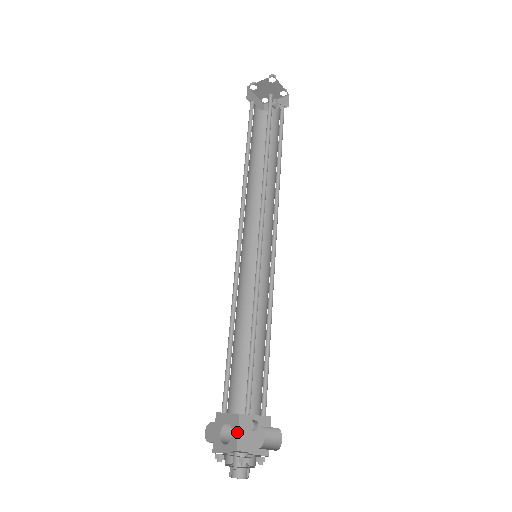
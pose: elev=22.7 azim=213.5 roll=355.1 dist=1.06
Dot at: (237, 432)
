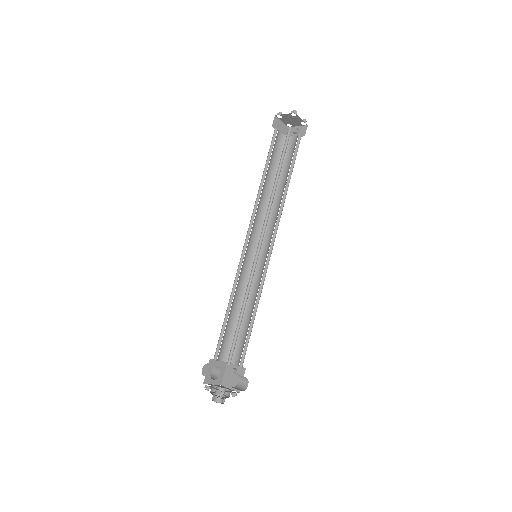
Dot at: (224, 373)
